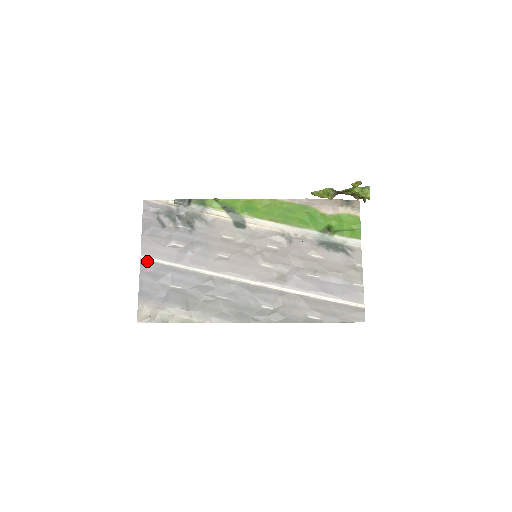
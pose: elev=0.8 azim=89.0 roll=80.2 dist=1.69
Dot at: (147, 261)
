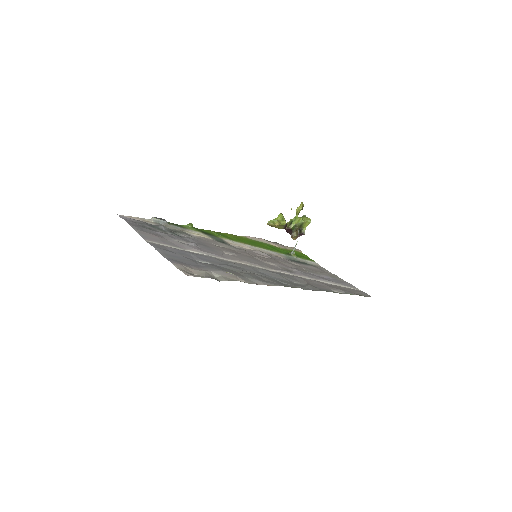
Dot at: (155, 244)
